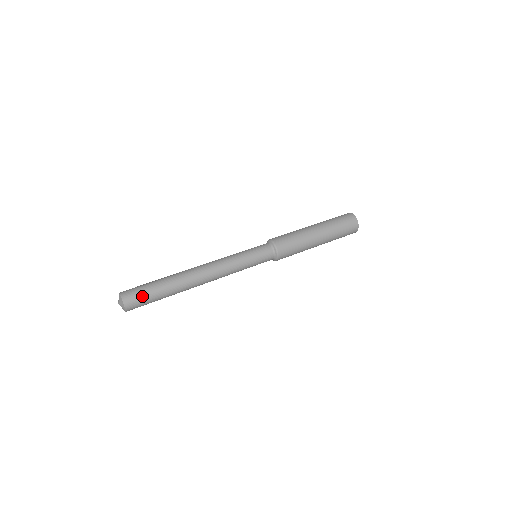
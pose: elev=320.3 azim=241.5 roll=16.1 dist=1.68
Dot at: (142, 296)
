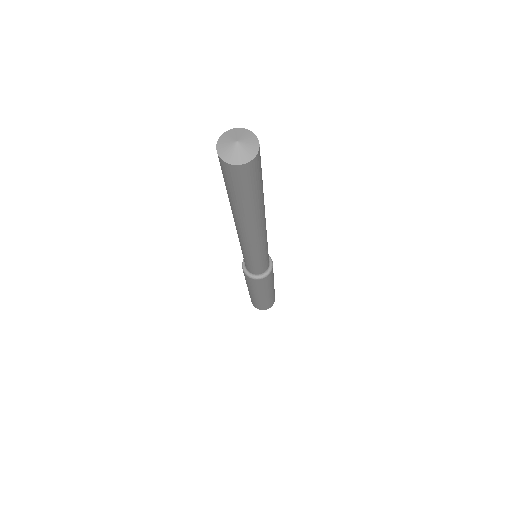
Dot at: occluded
